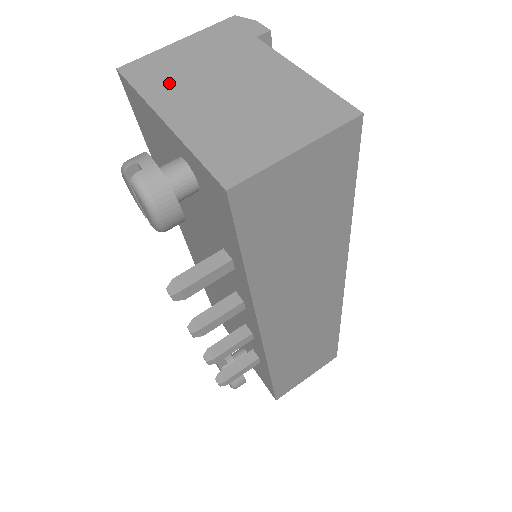
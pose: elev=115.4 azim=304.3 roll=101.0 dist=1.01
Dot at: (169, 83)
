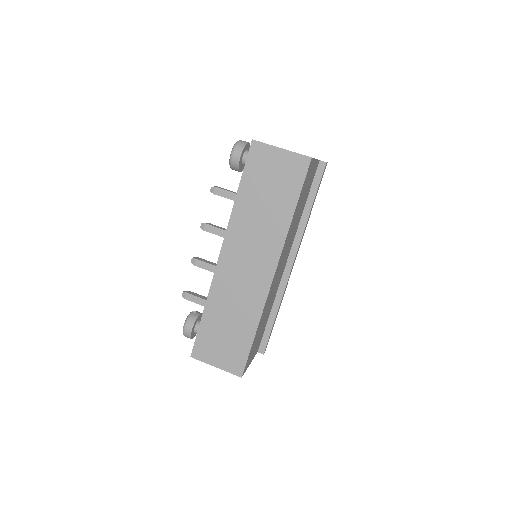
Dot at: occluded
